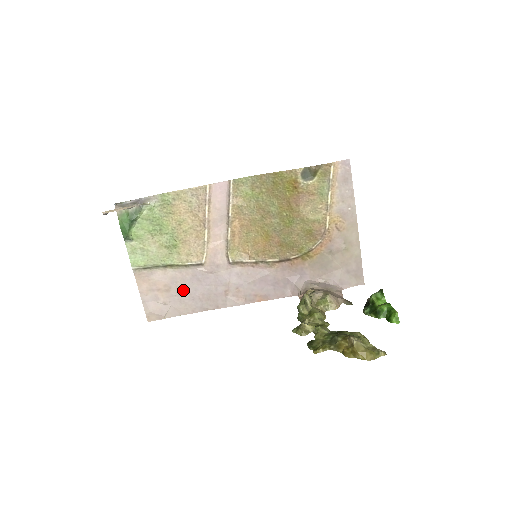
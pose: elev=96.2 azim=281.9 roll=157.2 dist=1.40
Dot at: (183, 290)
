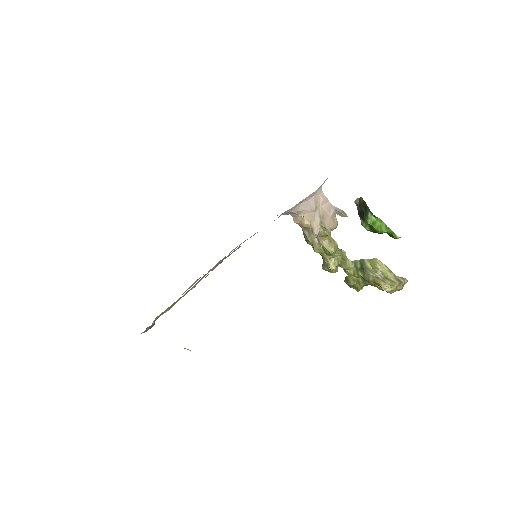
Dot at: occluded
